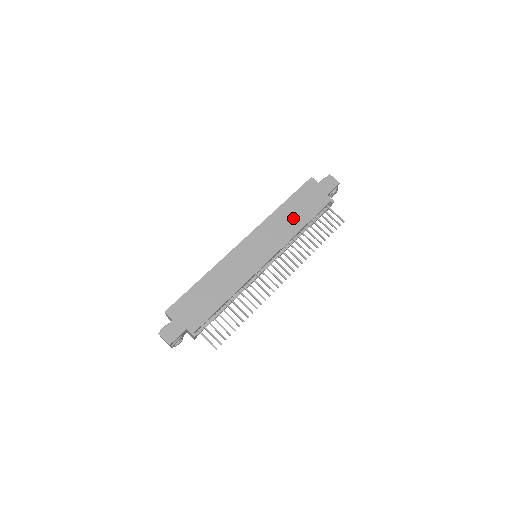
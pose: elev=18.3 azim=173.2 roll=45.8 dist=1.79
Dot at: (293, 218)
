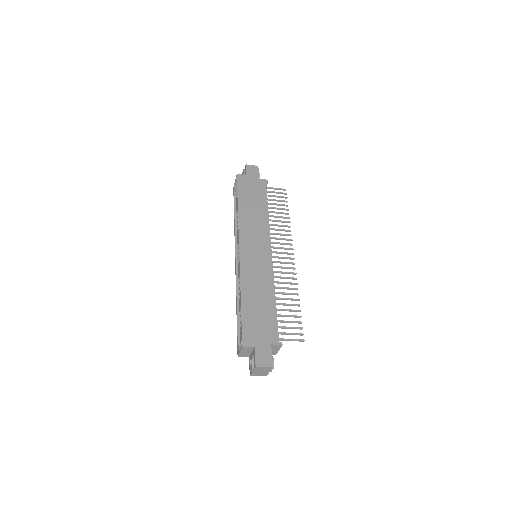
Dot at: (255, 209)
